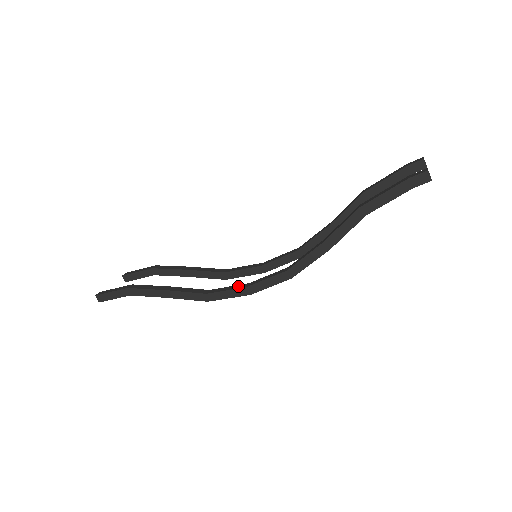
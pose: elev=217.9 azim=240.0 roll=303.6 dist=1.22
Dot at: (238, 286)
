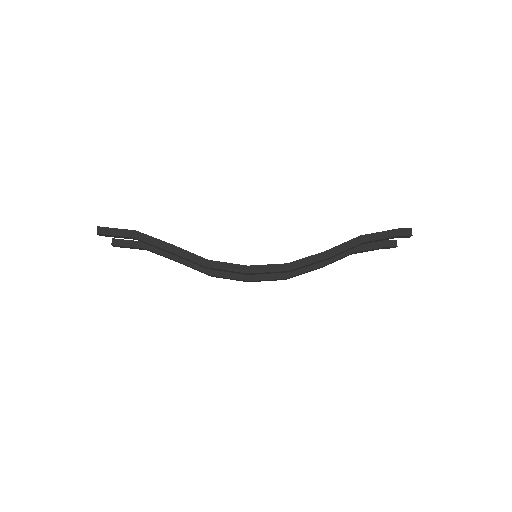
Dot at: (239, 265)
